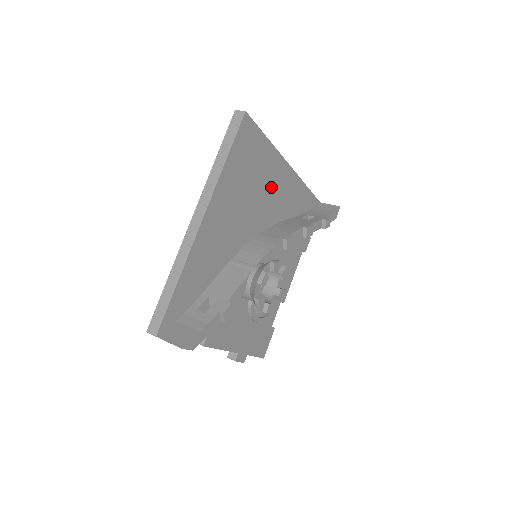
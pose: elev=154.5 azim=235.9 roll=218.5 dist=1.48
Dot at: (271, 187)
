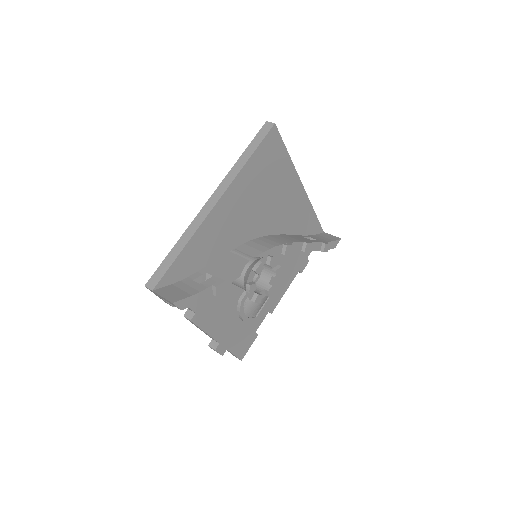
Dot at: (283, 199)
